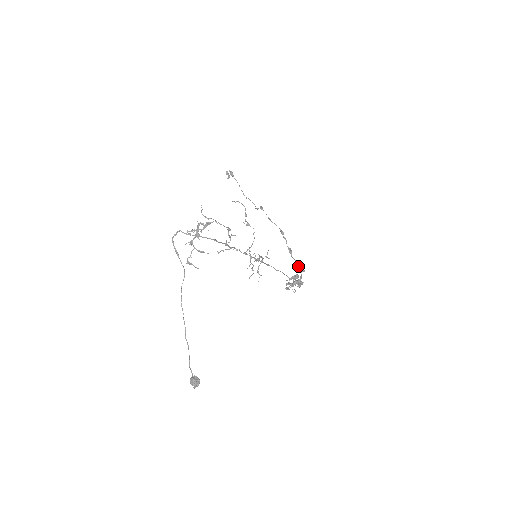
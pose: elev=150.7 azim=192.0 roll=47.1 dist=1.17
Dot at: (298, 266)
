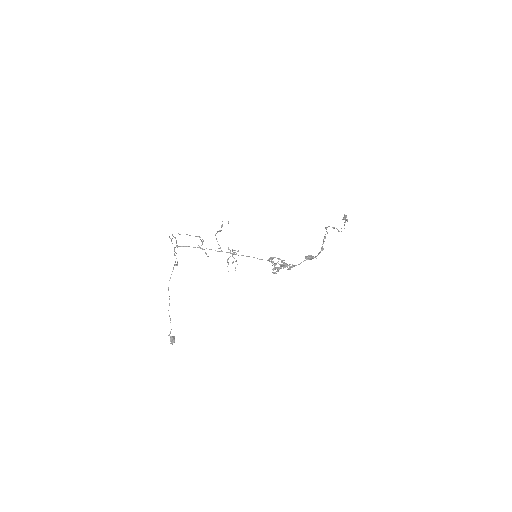
Dot at: (307, 256)
